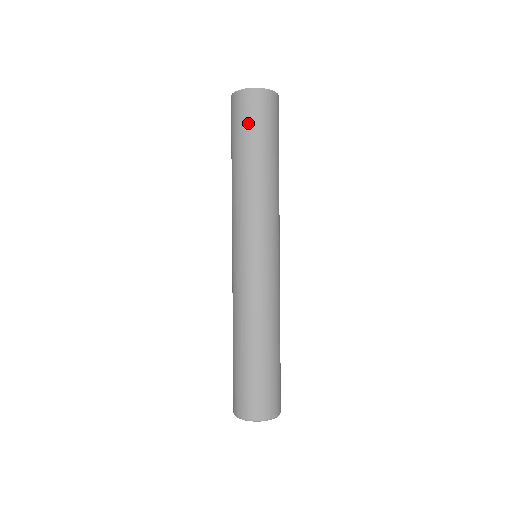
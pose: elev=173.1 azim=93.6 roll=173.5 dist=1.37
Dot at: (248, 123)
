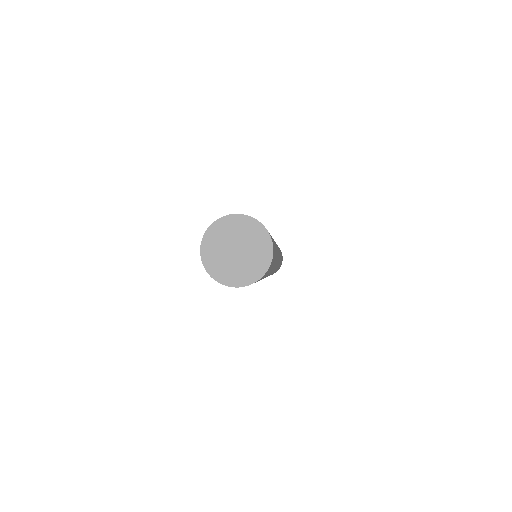
Dot at: occluded
